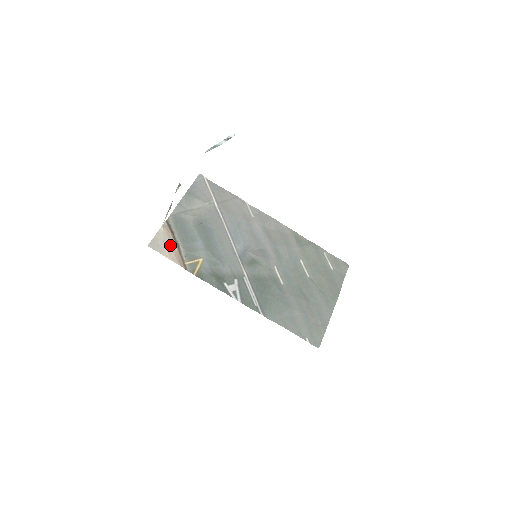
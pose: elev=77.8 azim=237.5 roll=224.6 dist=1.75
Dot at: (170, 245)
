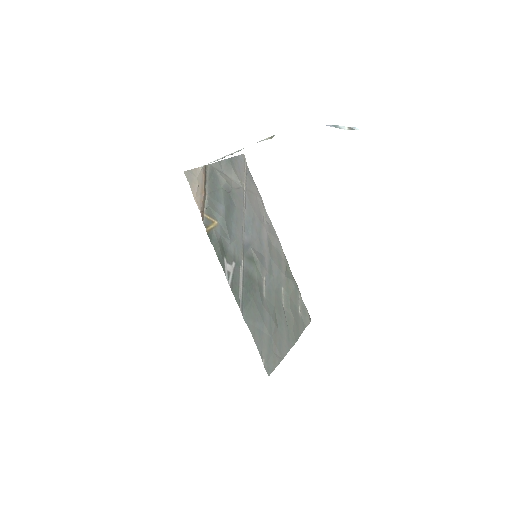
Dot at: (200, 188)
